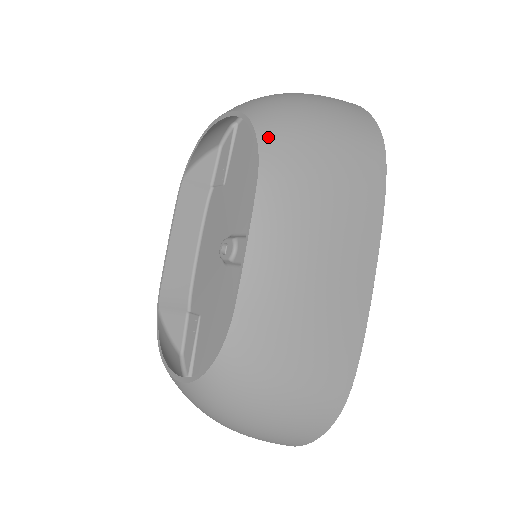
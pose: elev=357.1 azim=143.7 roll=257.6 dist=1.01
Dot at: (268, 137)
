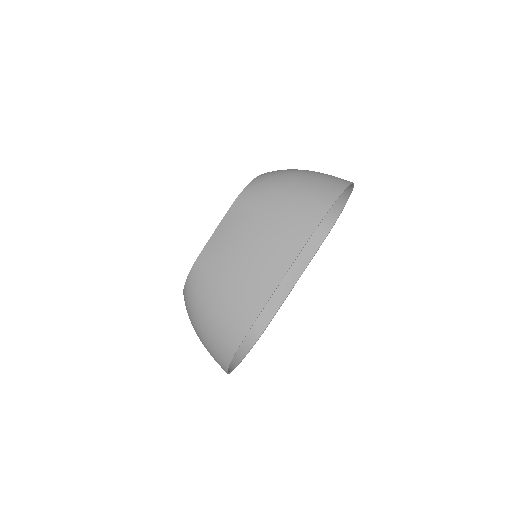
Dot at: (253, 184)
